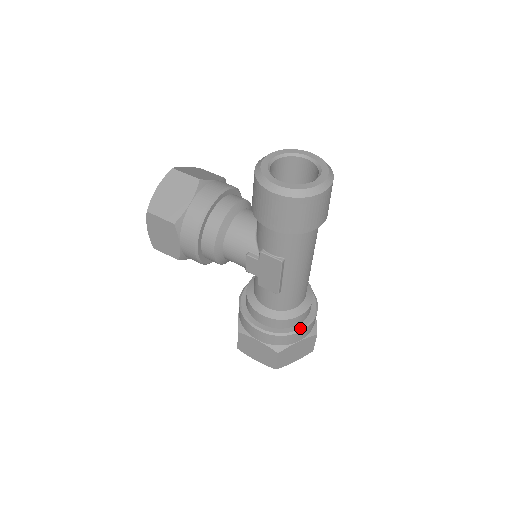
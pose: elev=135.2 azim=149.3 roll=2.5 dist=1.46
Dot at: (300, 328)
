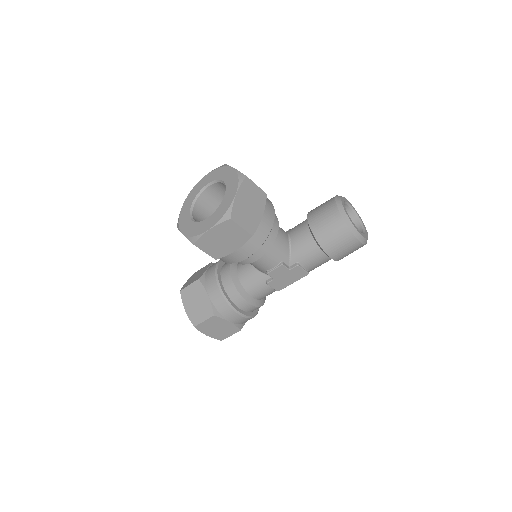
Dot at: (258, 310)
